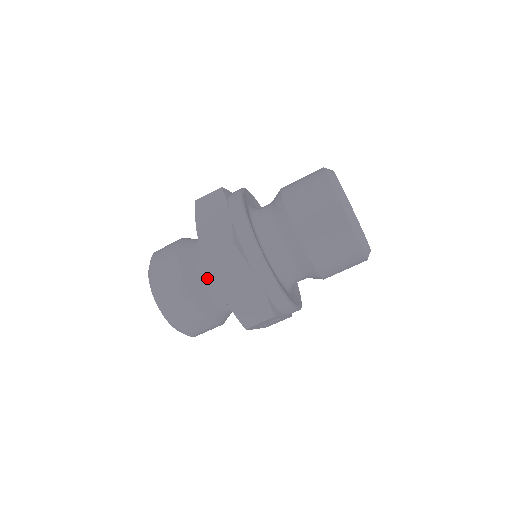
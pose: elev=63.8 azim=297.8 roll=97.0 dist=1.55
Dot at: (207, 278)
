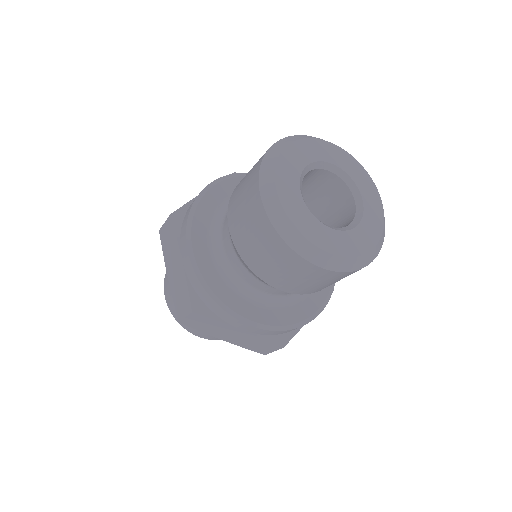
Dot at: occluded
